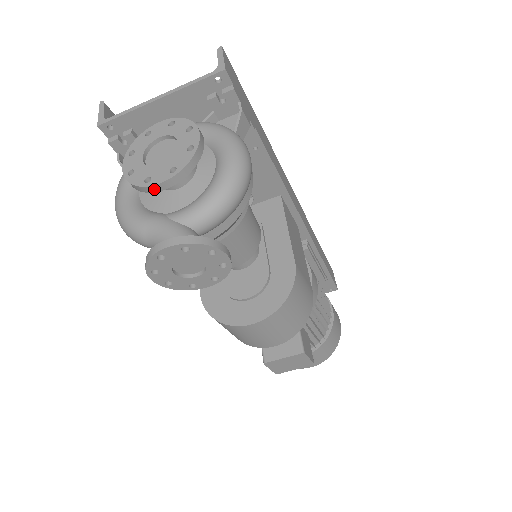
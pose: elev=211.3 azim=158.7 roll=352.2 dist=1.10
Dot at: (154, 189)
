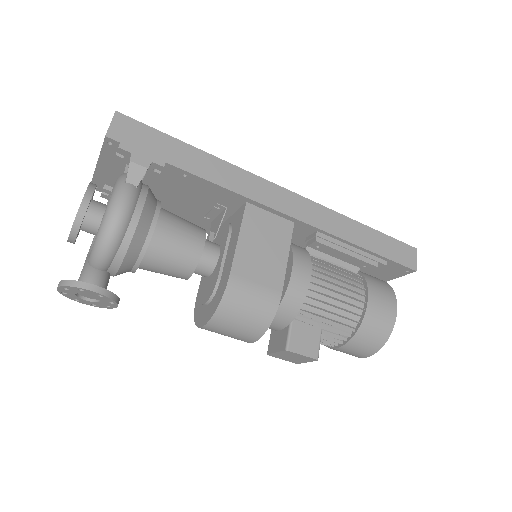
Dot at: (71, 242)
